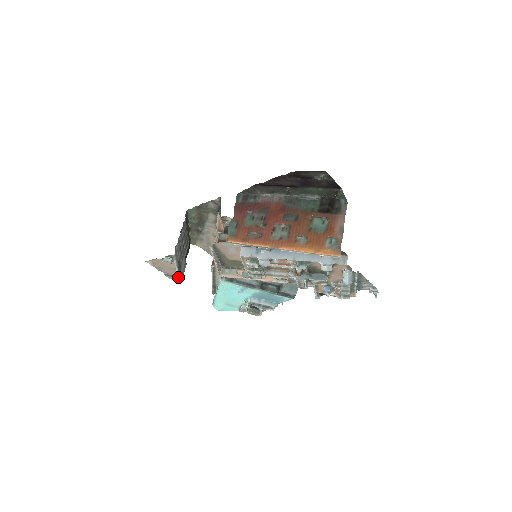
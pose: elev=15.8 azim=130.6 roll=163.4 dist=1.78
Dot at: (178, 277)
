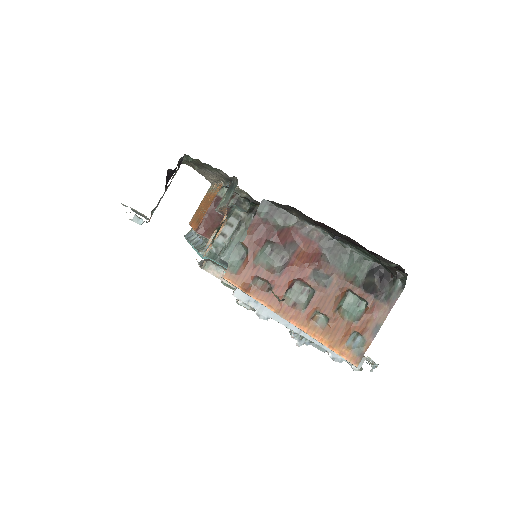
Dot at: (148, 218)
